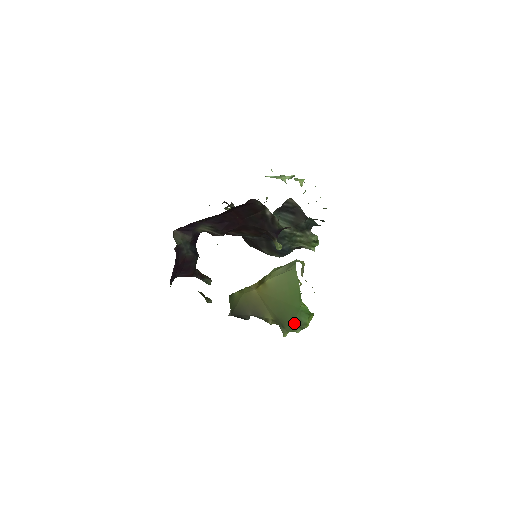
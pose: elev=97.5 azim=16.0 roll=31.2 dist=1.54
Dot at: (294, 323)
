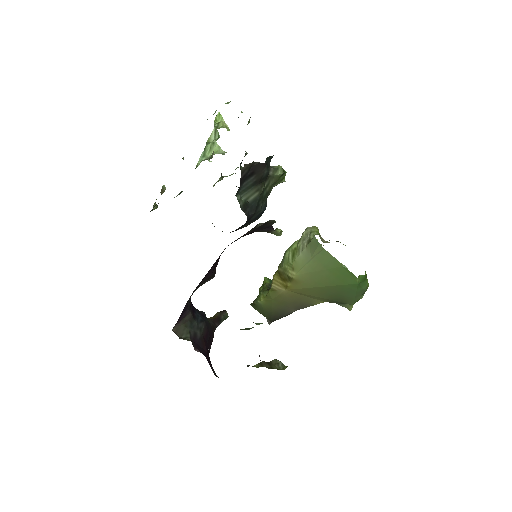
Dot at: (356, 296)
